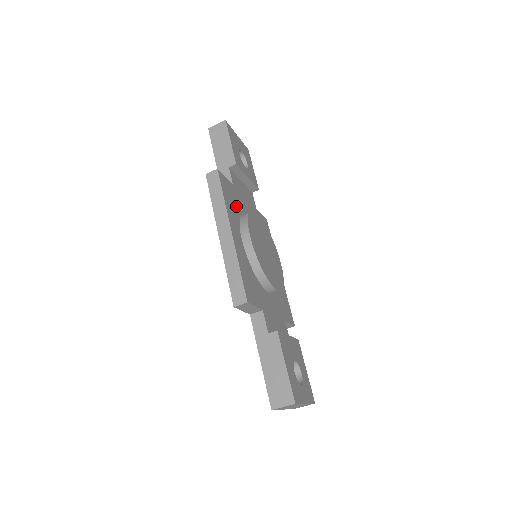
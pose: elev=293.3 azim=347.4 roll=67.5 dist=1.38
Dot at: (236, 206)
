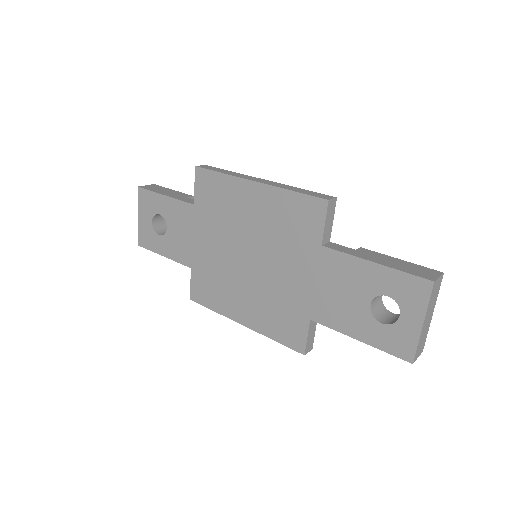
Dot at: occluded
